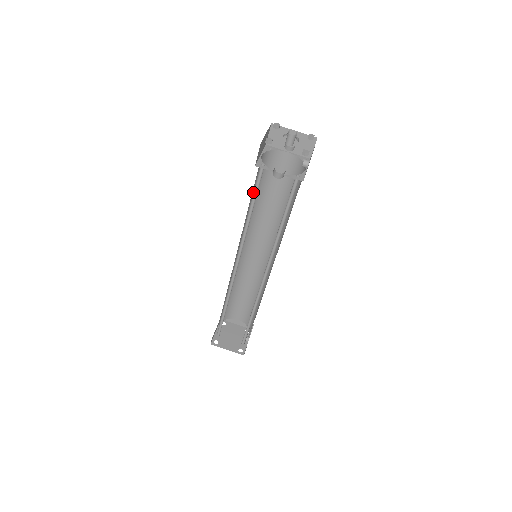
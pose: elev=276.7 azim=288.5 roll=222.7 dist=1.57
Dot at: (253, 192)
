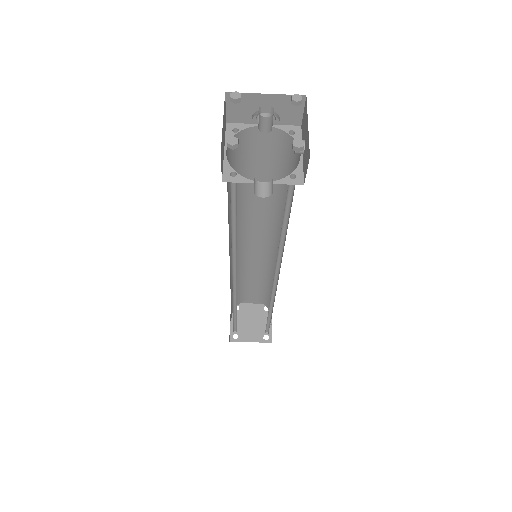
Dot at: occluded
